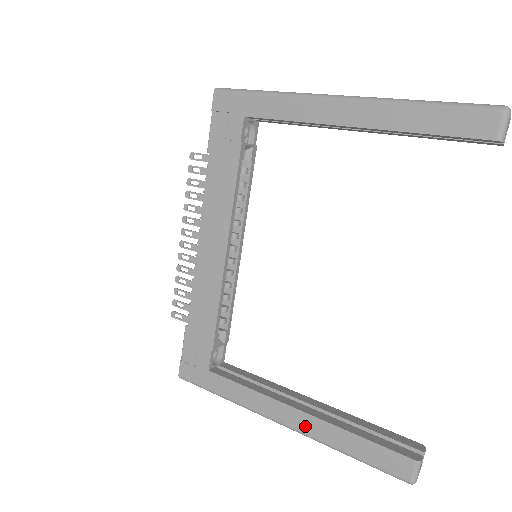
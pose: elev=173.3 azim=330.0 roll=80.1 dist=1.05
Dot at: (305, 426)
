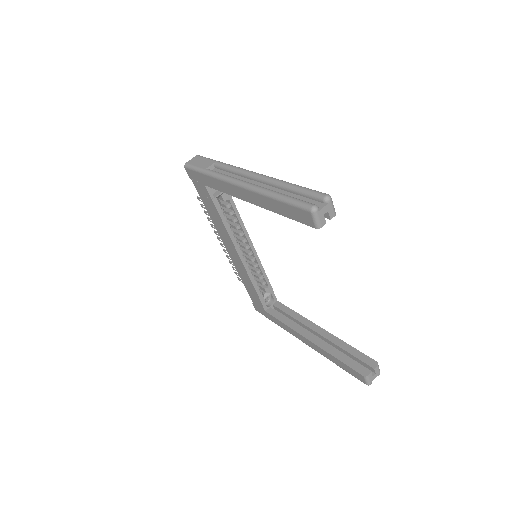
Dot at: (314, 348)
